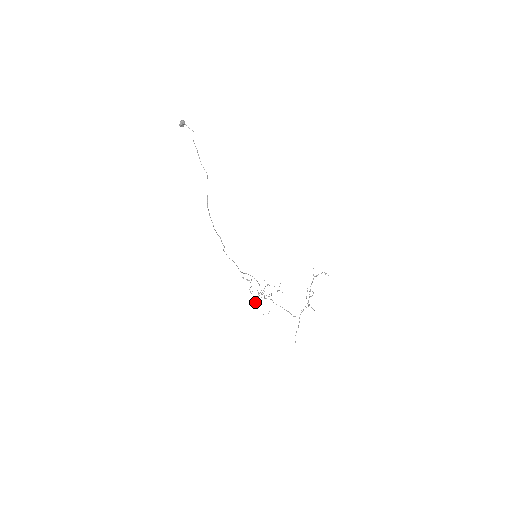
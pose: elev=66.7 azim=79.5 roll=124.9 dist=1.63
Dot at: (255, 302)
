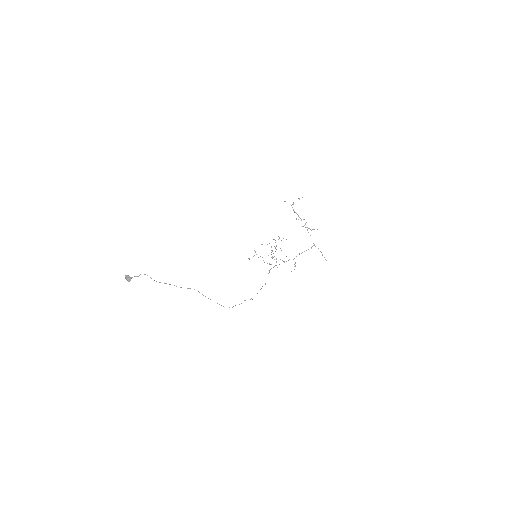
Dot at: occluded
